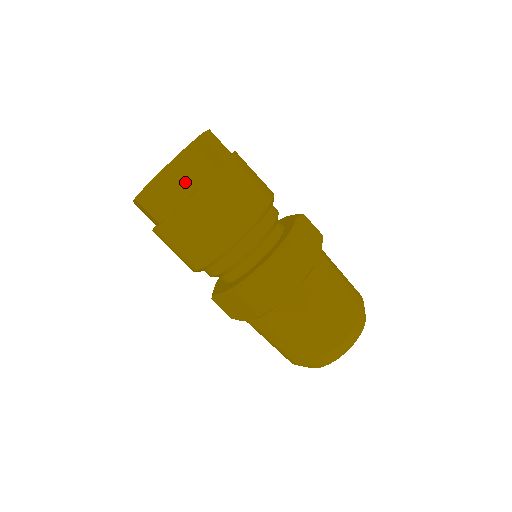
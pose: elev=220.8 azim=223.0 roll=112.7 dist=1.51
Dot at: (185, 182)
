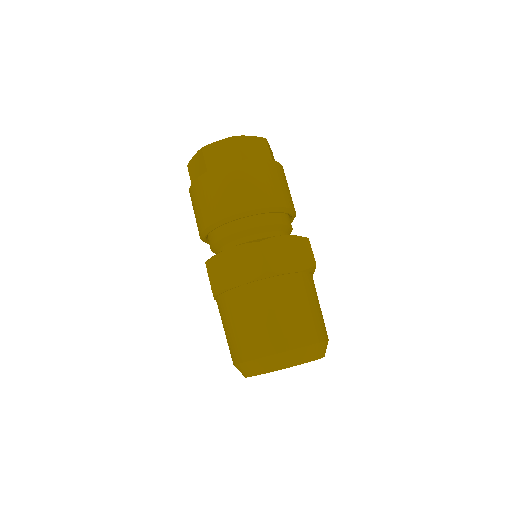
Dot at: (215, 160)
